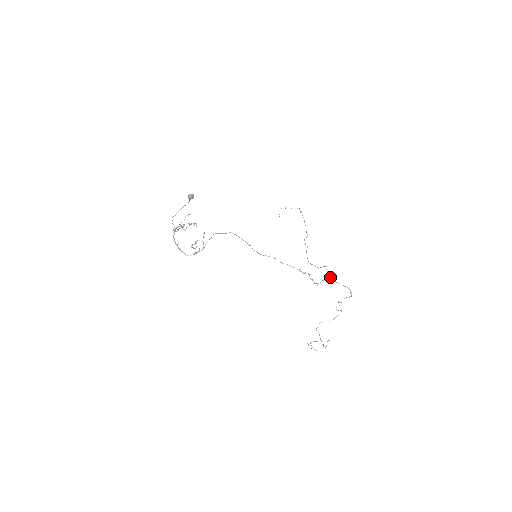
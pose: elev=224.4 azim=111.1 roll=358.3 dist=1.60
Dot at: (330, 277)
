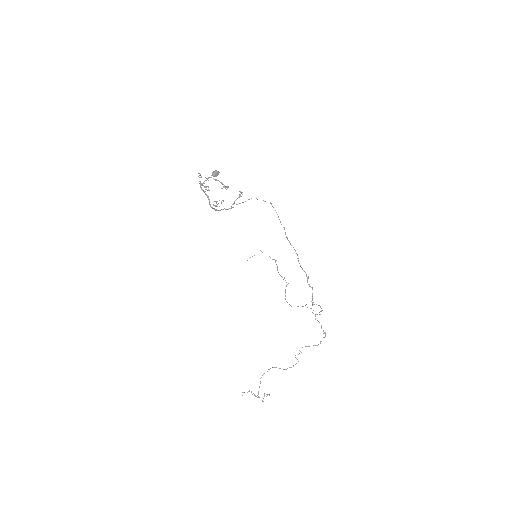
Dot at: (320, 306)
